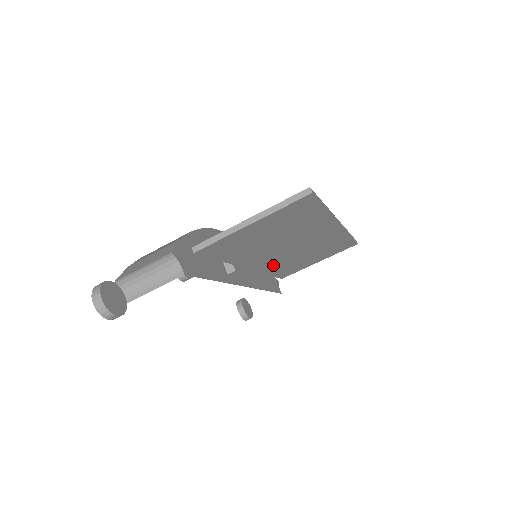
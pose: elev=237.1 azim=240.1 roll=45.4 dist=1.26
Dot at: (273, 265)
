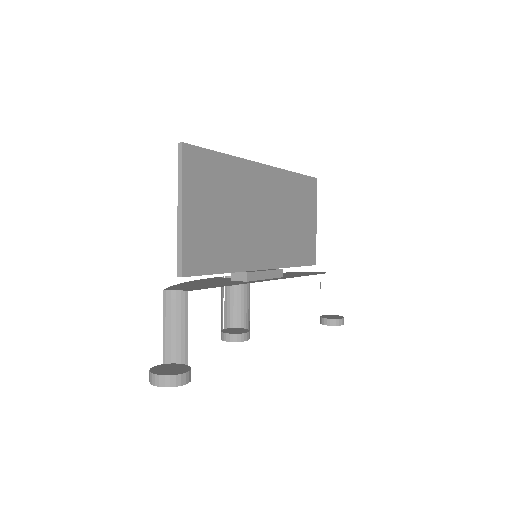
Dot at: (280, 251)
